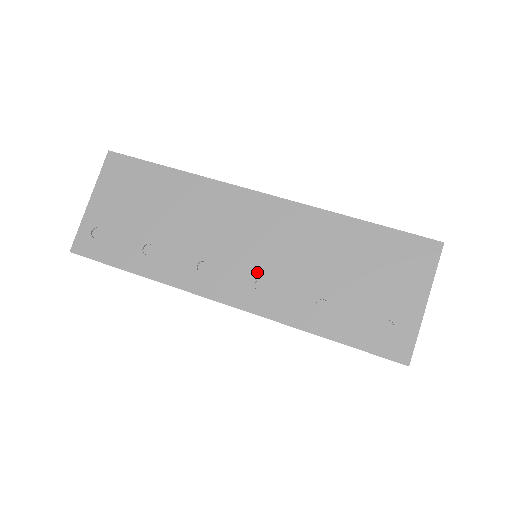
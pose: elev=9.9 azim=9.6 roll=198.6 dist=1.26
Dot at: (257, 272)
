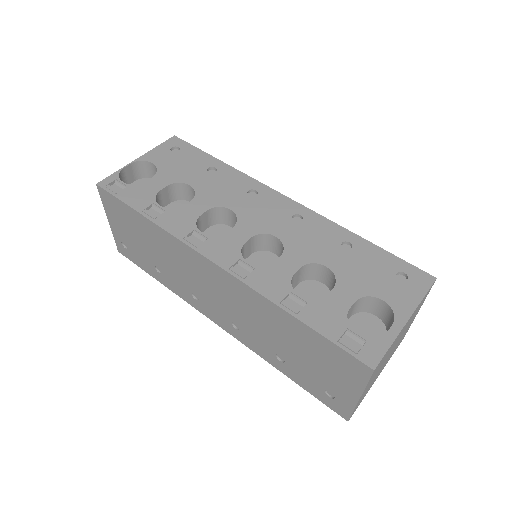
Dot at: (230, 317)
